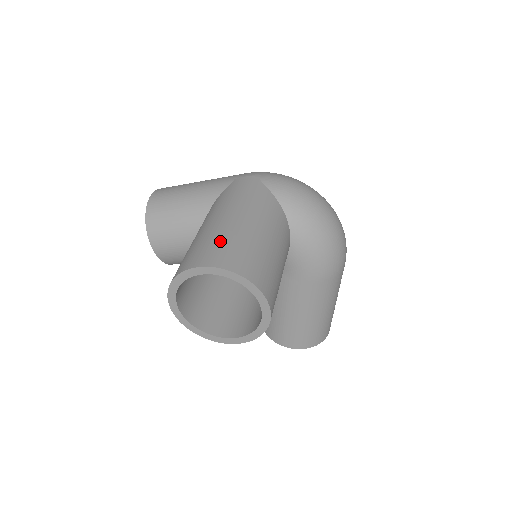
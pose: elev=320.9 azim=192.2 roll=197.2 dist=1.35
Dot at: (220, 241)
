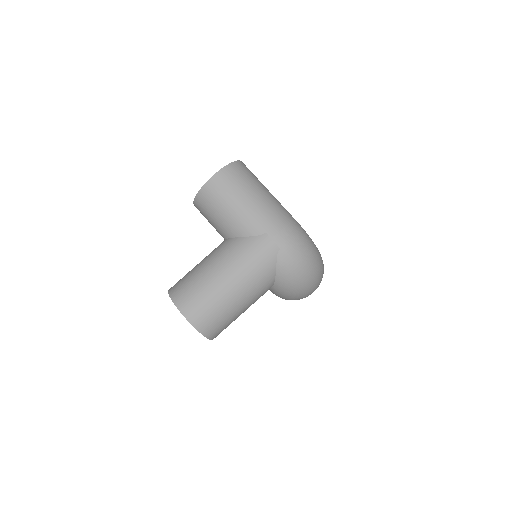
Dot at: (208, 303)
